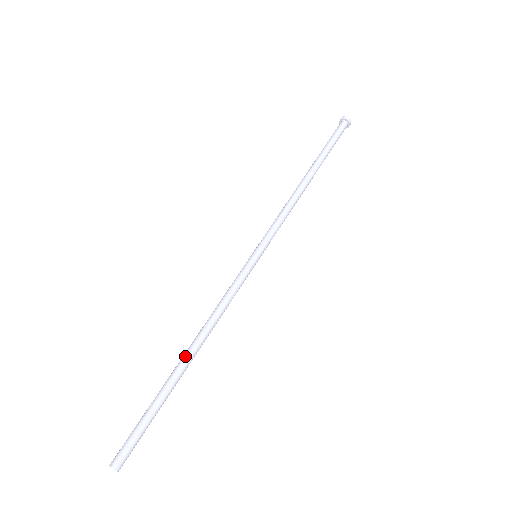
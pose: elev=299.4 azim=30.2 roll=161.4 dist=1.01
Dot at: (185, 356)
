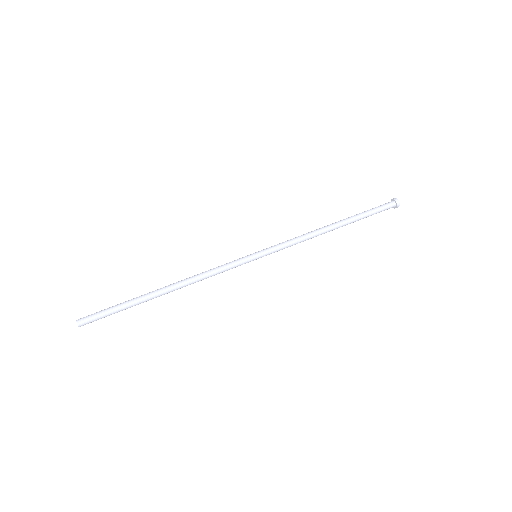
Dot at: (164, 290)
